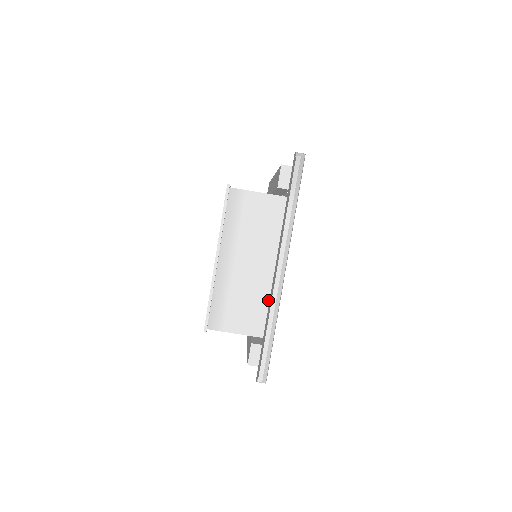
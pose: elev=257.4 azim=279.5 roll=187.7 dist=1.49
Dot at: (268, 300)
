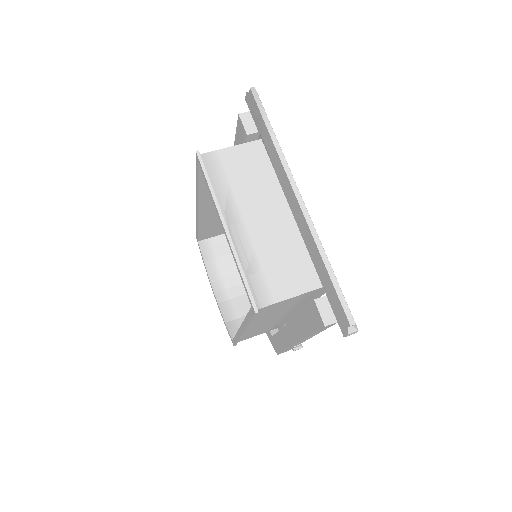
Dot at: (303, 244)
